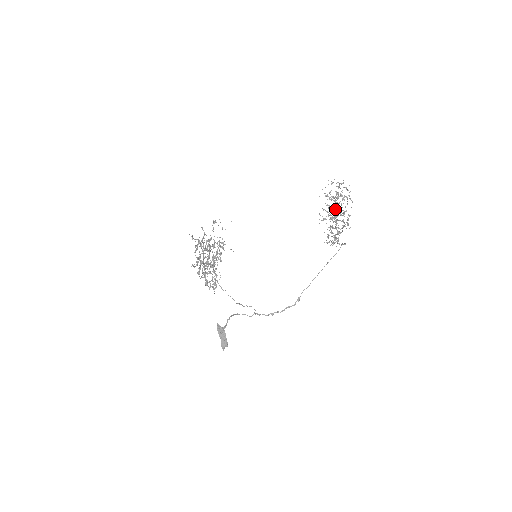
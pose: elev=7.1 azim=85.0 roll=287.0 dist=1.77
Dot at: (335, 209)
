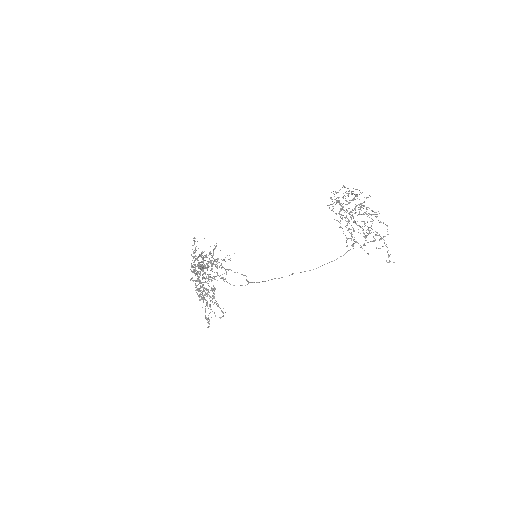
Dot at: occluded
